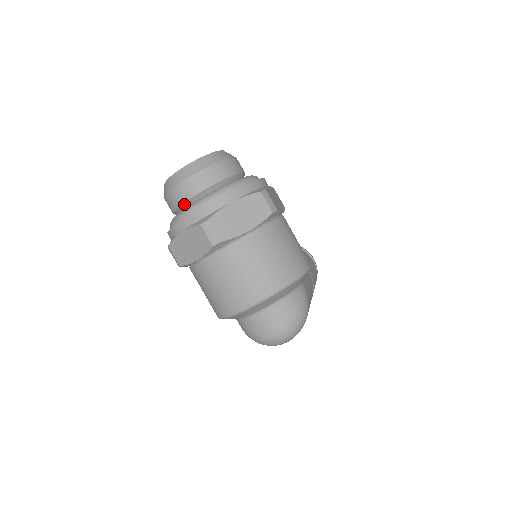
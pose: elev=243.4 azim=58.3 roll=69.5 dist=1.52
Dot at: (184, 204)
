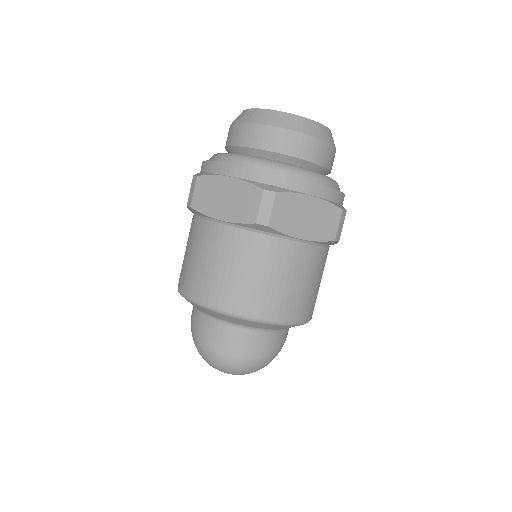
Dot at: (255, 150)
